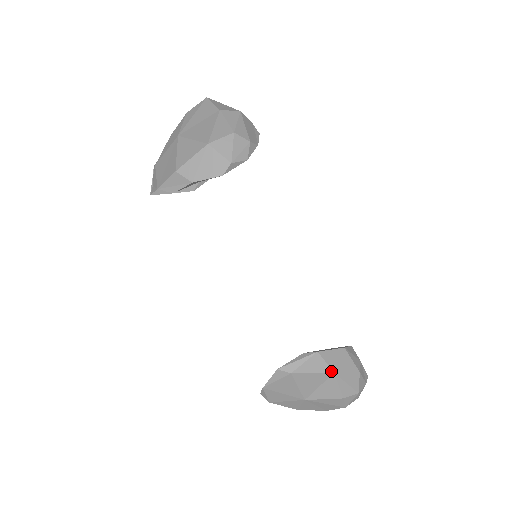
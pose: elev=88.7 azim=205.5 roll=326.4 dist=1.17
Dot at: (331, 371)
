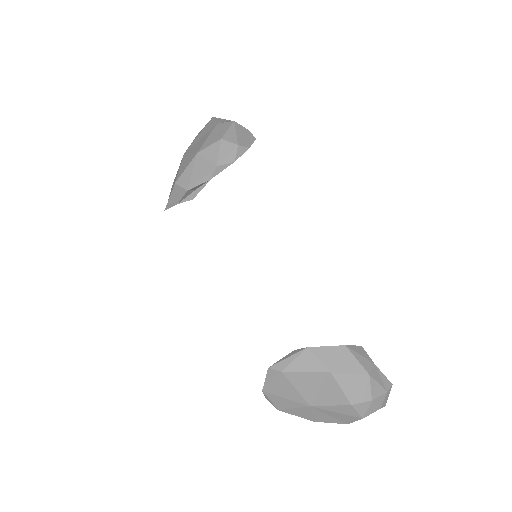
Dot at: (327, 370)
